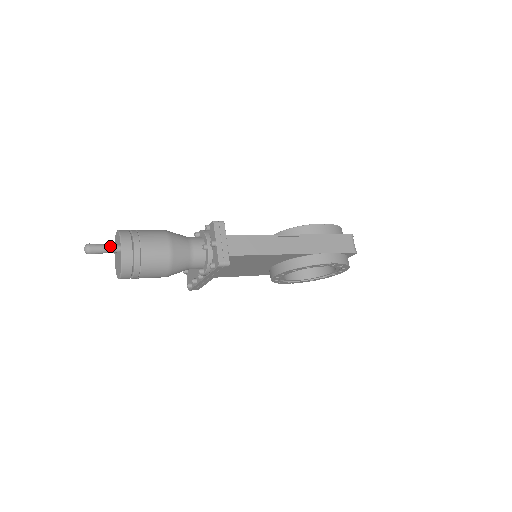
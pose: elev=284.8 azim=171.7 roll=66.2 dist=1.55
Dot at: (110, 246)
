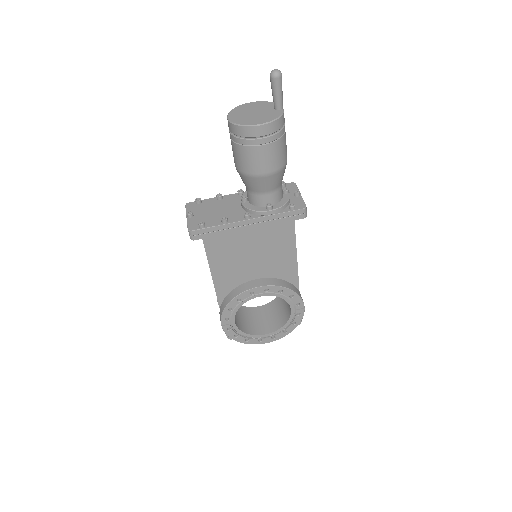
Dot at: (282, 96)
